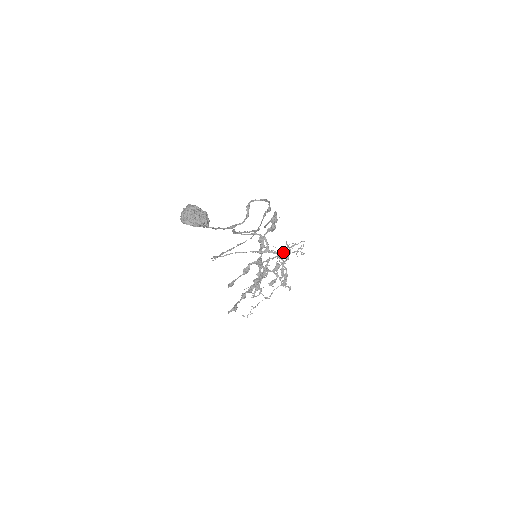
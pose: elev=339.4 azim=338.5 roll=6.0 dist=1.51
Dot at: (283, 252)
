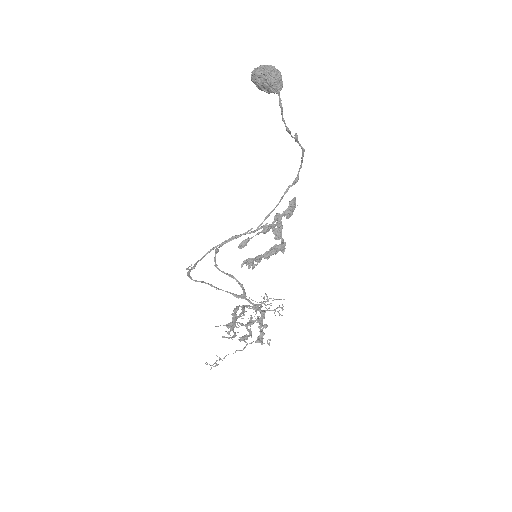
Dot at: (261, 305)
